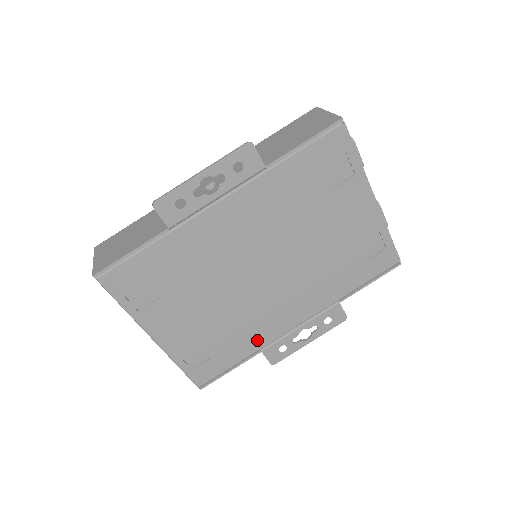
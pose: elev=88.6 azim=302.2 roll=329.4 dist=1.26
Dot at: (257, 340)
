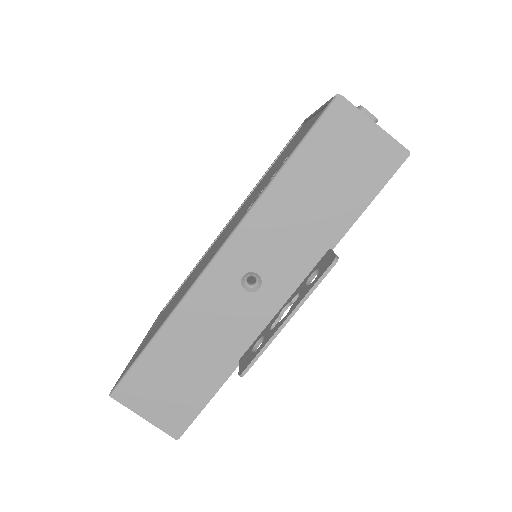
Dot at: occluded
